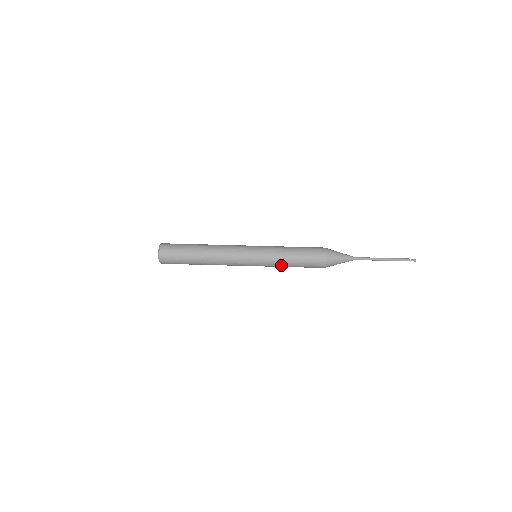
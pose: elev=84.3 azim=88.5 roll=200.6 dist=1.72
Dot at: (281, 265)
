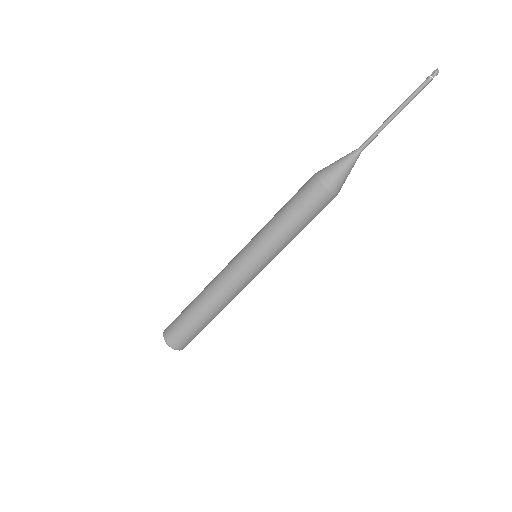
Dot at: occluded
